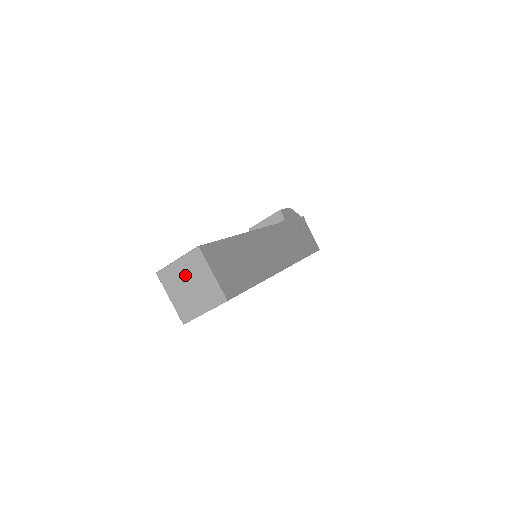
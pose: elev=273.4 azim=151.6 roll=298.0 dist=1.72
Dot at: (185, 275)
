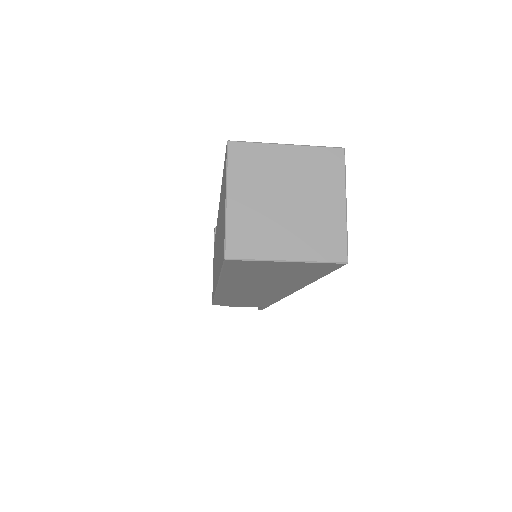
Dot at: (289, 177)
